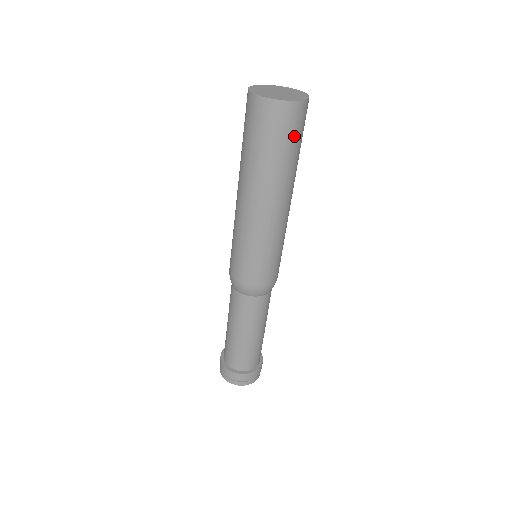
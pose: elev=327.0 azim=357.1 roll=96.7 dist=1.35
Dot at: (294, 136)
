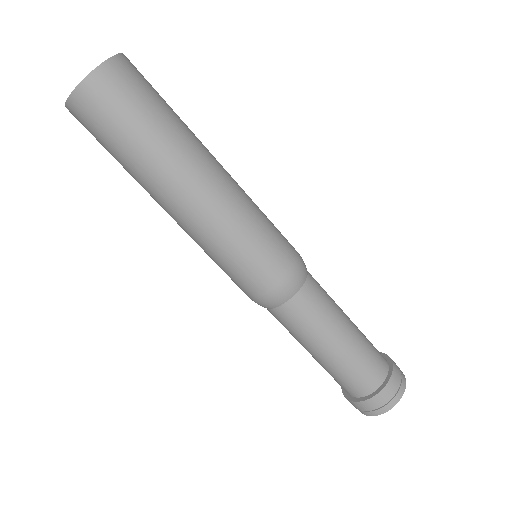
Dot at: (150, 92)
